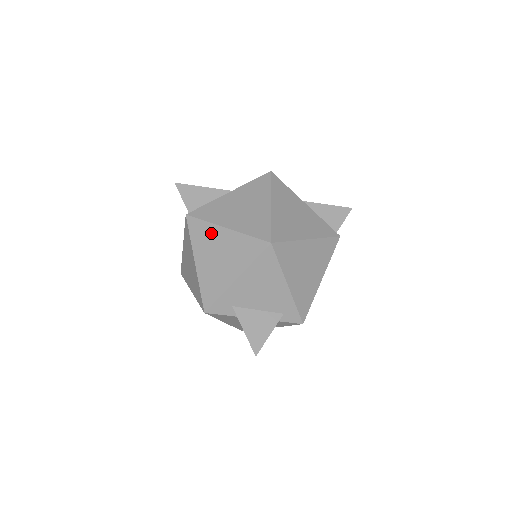
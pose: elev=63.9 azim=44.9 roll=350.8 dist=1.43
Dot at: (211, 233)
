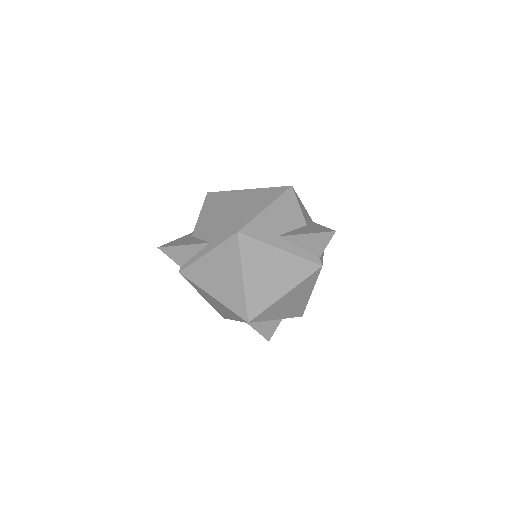
Dot at: (203, 292)
